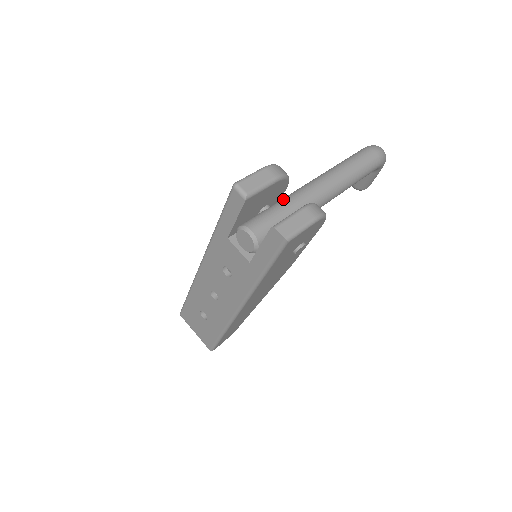
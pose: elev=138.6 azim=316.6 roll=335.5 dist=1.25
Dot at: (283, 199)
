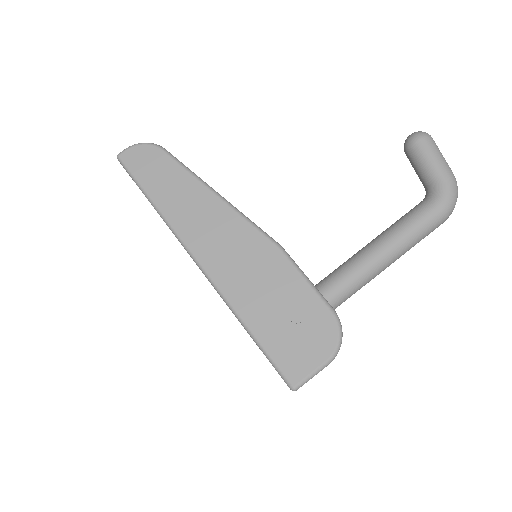
Dot at: occluded
